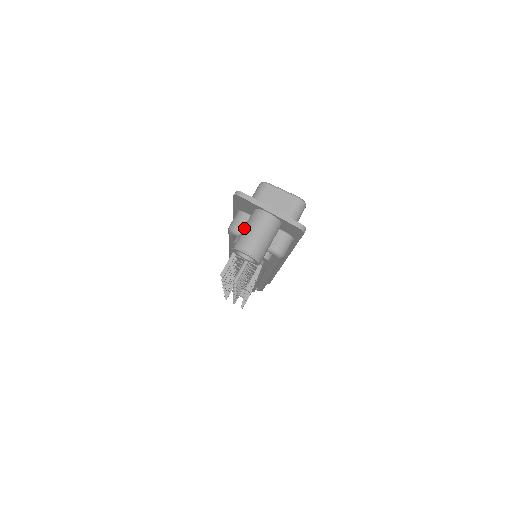
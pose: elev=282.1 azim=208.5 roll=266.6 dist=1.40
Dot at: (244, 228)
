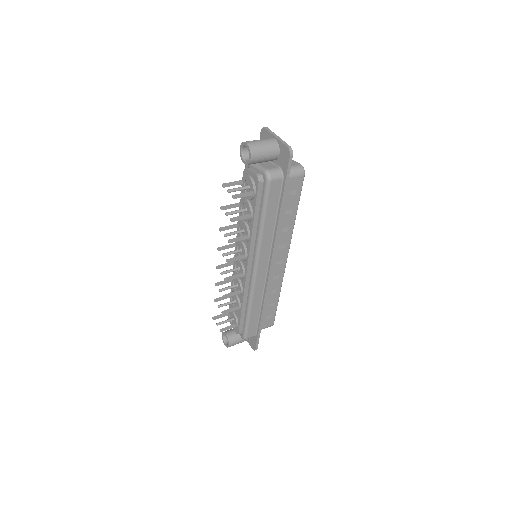
Dot at: occluded
